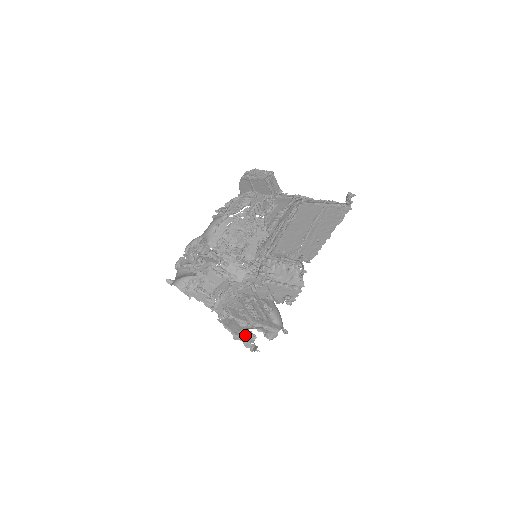
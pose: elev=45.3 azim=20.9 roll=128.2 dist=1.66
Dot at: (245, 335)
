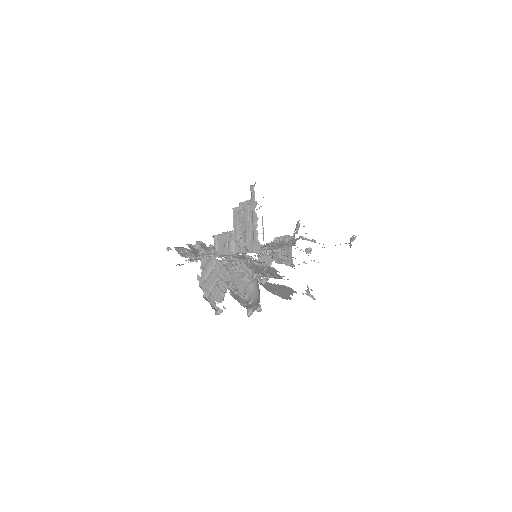
Dot at: (218, 289)
